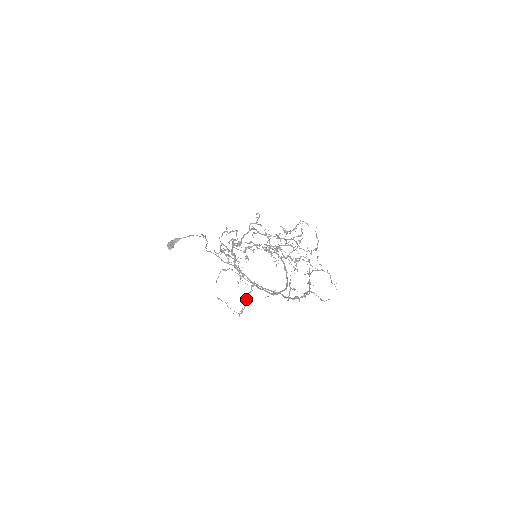
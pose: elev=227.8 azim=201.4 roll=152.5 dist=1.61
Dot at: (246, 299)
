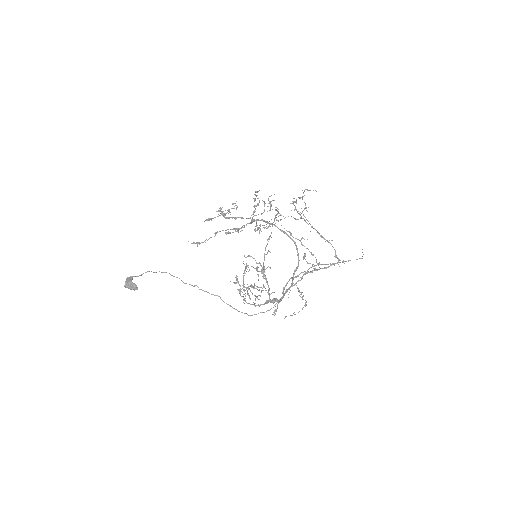
Dot at: occluded
